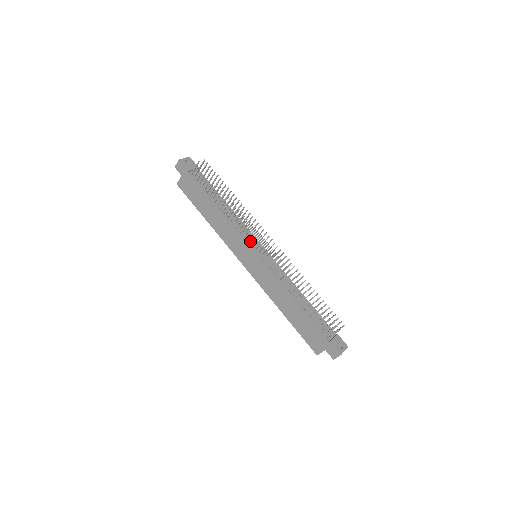
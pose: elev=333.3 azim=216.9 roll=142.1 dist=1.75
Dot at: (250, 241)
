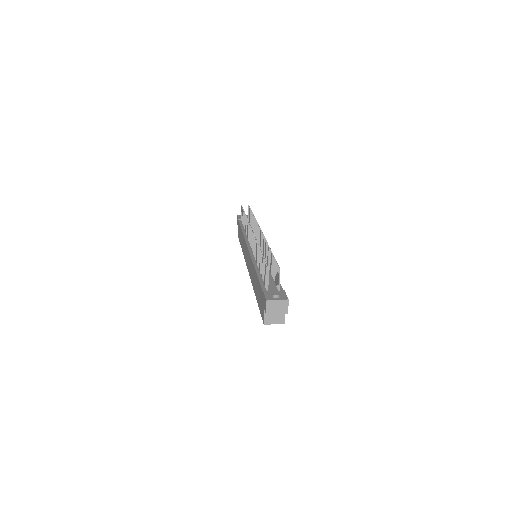
Dot at: (249, 241)
